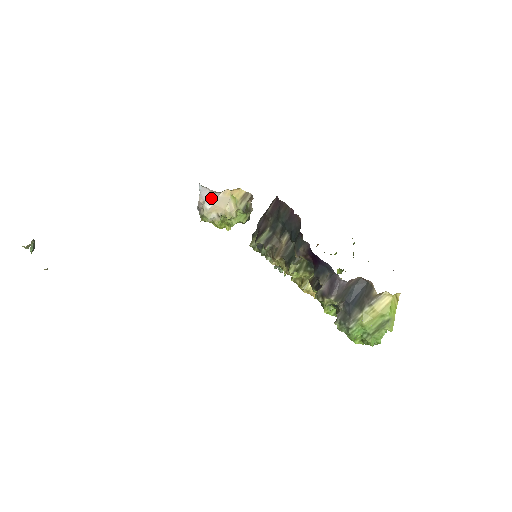
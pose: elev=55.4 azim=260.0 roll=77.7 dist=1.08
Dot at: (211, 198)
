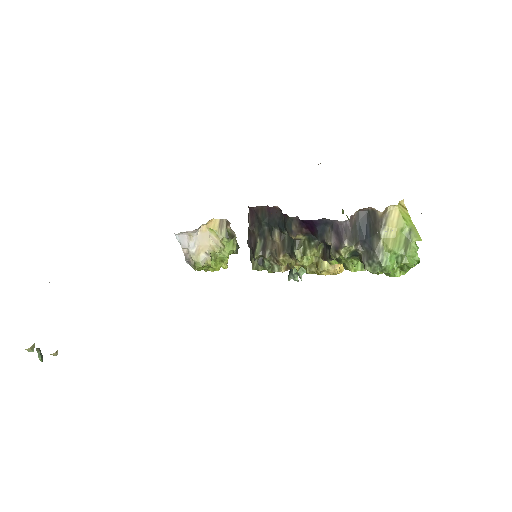
Dot at: (192, 241)
